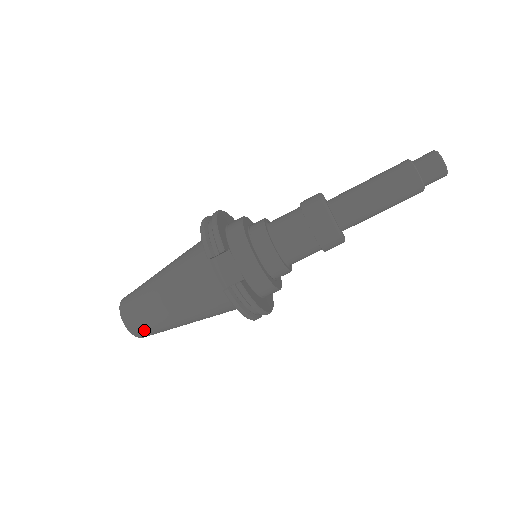
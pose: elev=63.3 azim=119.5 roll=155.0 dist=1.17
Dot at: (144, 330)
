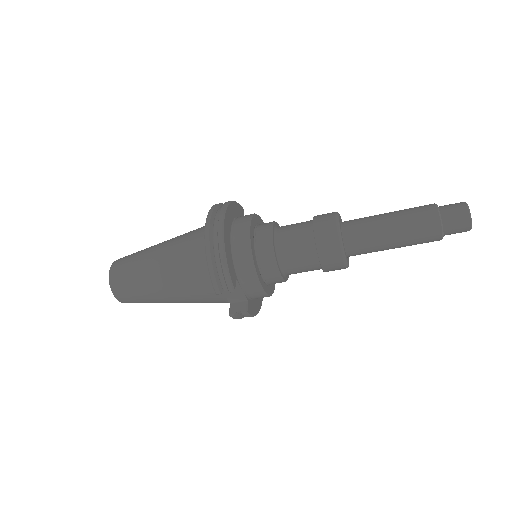
Dot at: occluded
